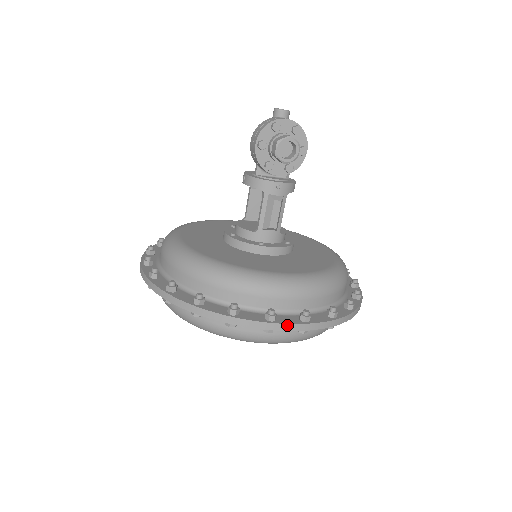
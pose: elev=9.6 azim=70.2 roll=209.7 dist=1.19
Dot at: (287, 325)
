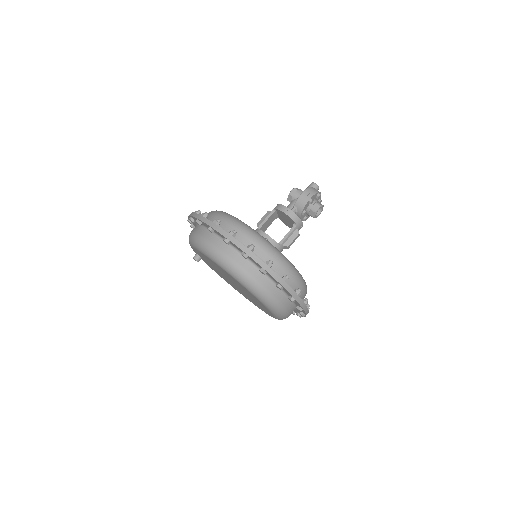
Dot at: (308, 310)
